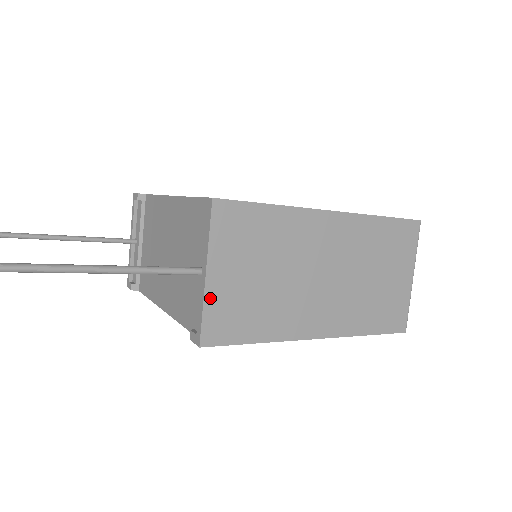
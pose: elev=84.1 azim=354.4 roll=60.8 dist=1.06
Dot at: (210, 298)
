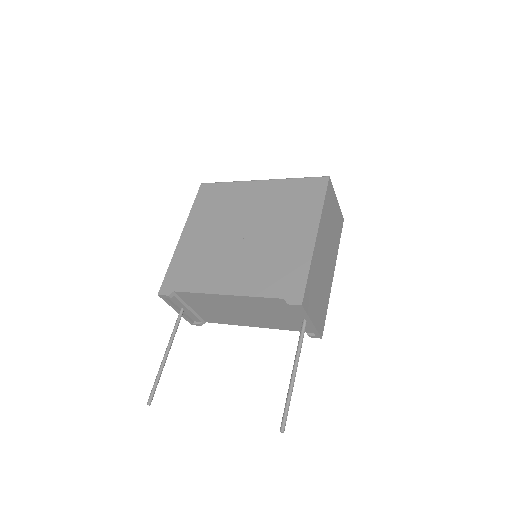
Dot at: (316, 325)
